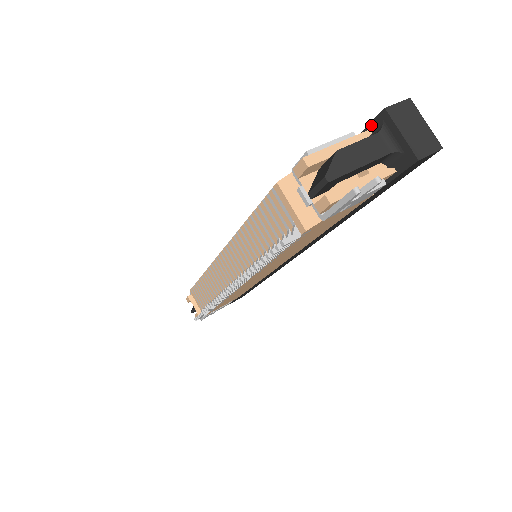
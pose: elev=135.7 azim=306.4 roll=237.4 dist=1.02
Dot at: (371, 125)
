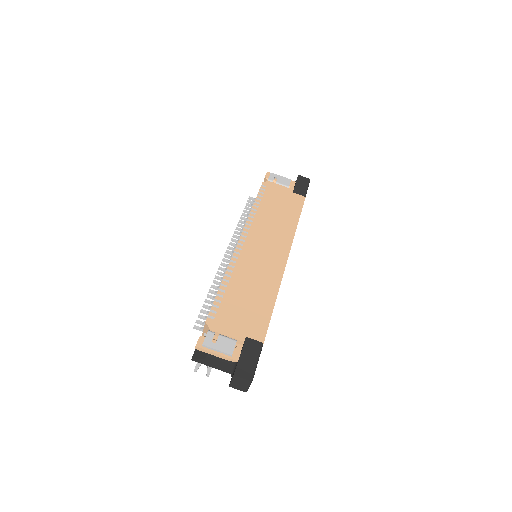
Dot at: (237, 363)
